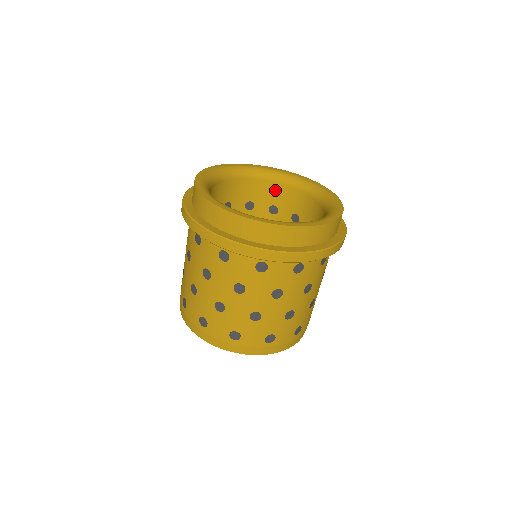
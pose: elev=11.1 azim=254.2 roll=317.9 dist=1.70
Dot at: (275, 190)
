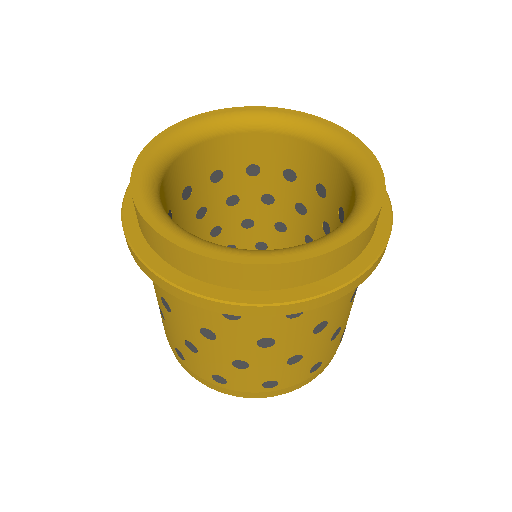
Dot at: (288, 147)
